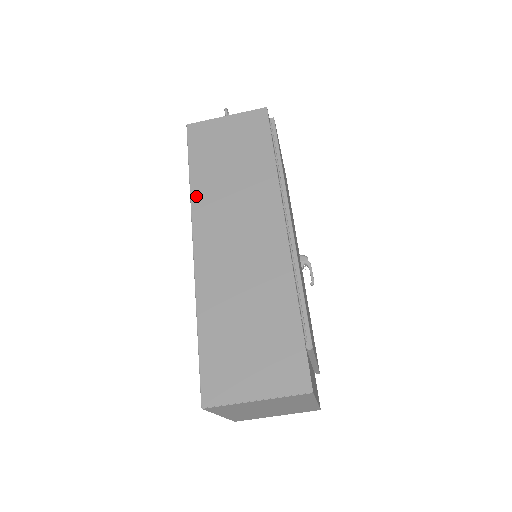
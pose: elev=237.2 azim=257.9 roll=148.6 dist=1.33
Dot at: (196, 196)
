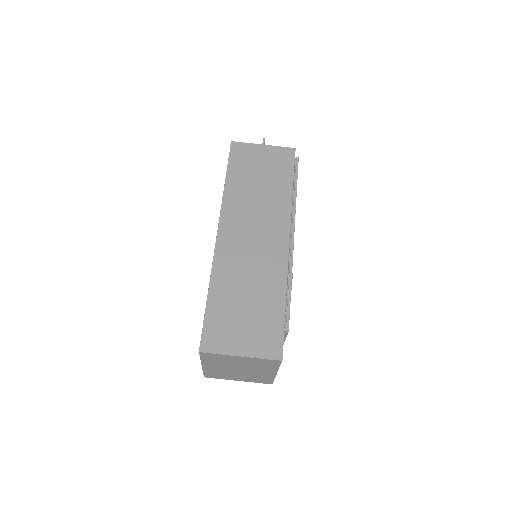
Dot at: (227, 198)
